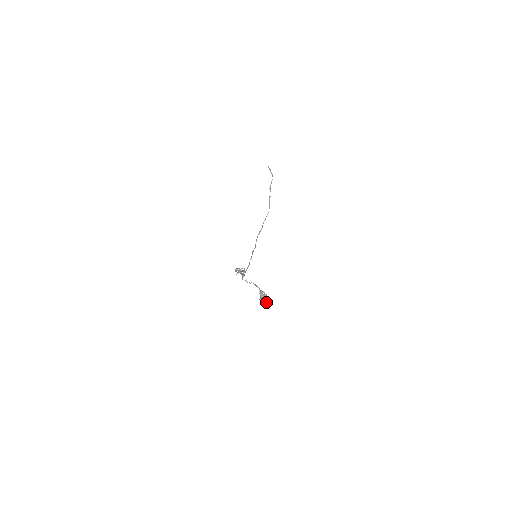
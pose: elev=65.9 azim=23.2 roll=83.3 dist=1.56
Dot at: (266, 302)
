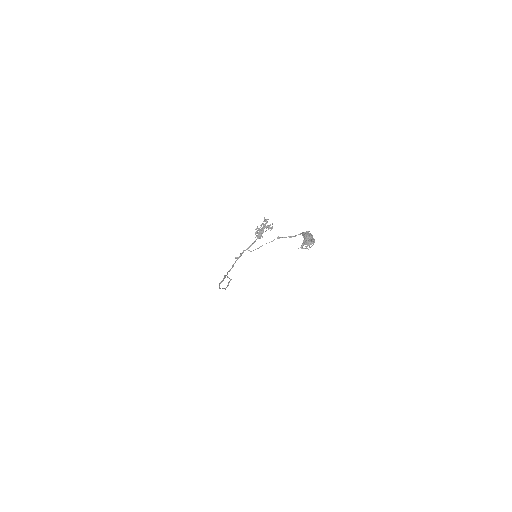
Dot at: (310, 240)
